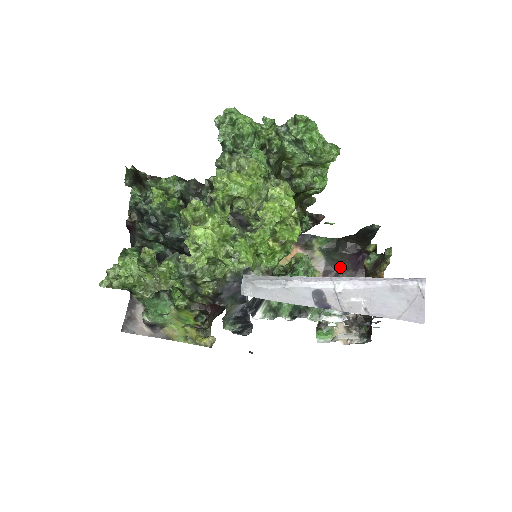
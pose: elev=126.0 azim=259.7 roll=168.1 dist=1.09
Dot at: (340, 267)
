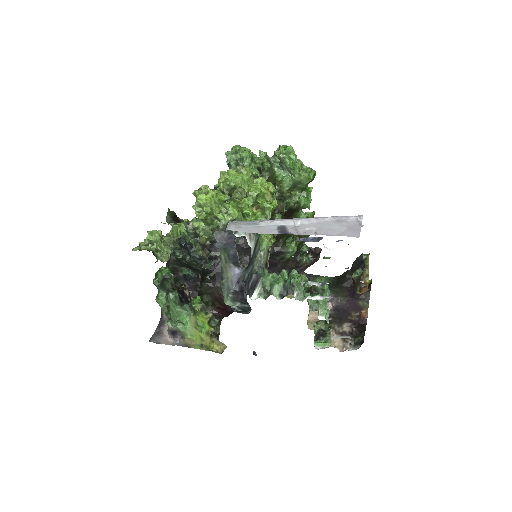
Dot at: (339, 295)
